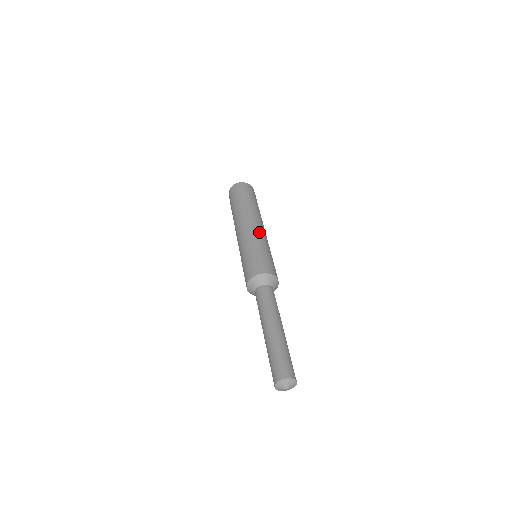
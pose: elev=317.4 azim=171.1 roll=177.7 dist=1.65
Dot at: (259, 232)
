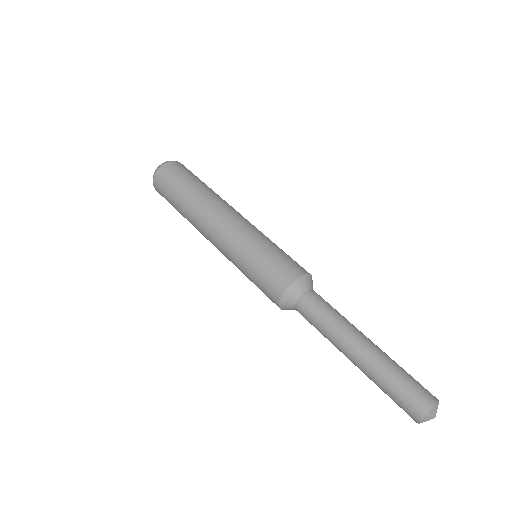
Dot at: occluded
